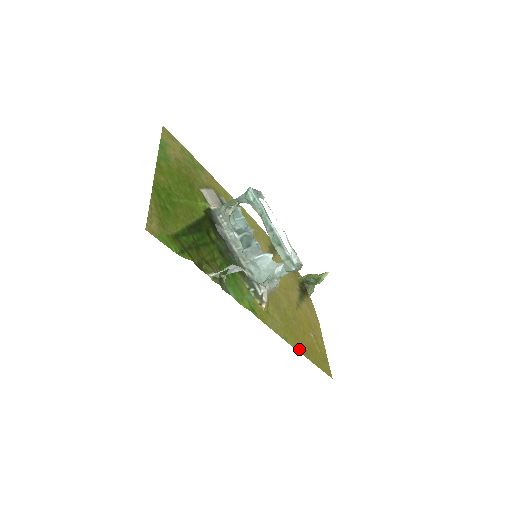
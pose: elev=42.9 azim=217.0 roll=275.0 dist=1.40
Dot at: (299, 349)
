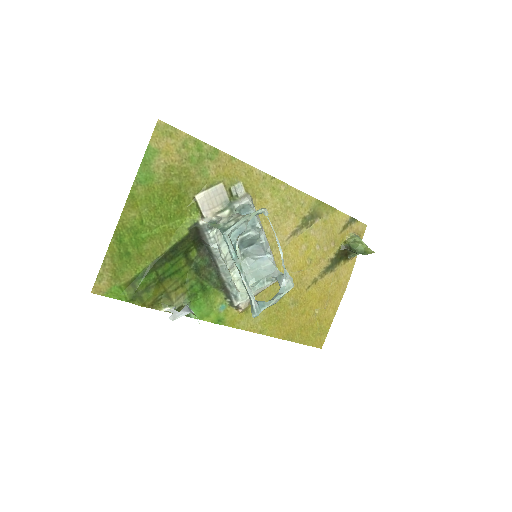
Dot at: (280, 335)
